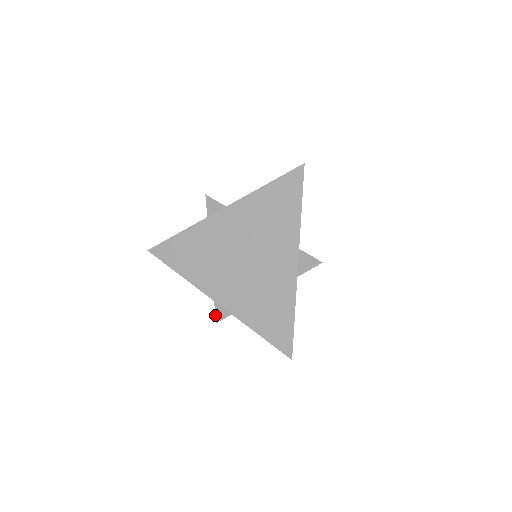
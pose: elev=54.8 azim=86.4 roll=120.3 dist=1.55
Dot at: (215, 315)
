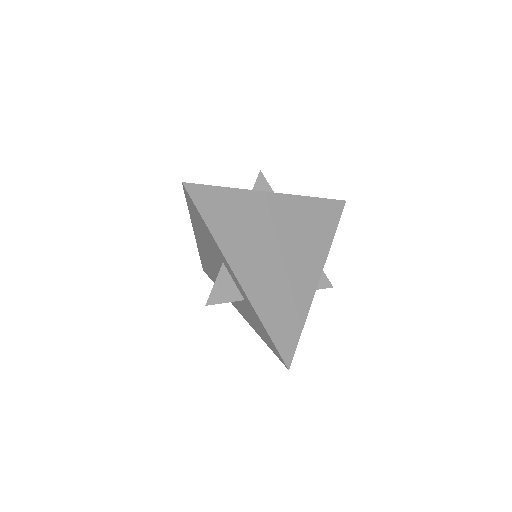
Dot at: (209, 295)
